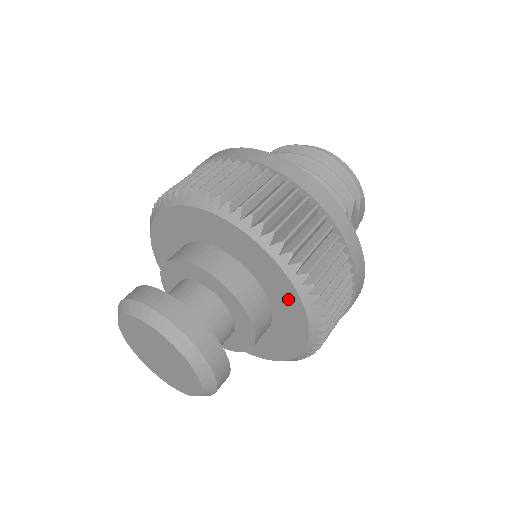
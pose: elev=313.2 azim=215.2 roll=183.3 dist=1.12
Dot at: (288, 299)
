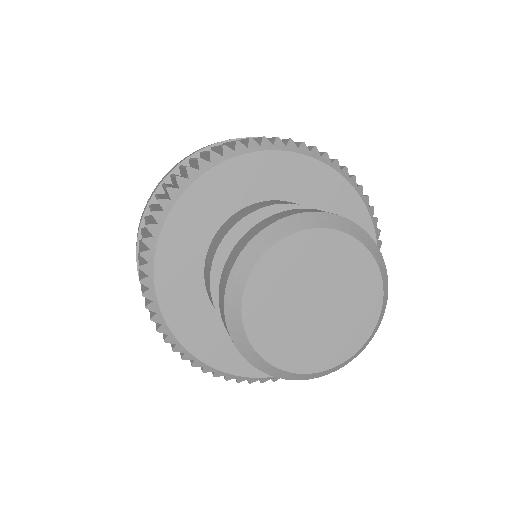
Dot at: (351, 213)
